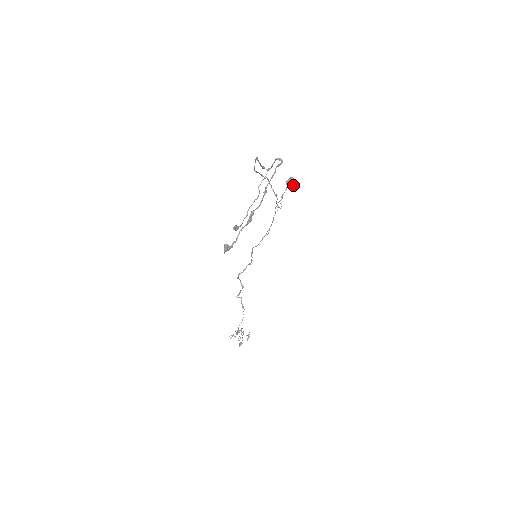
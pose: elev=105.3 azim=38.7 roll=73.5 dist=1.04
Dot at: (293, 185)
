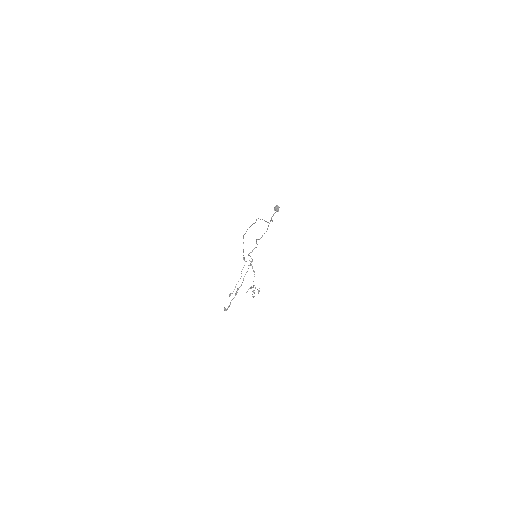
Dot at: occluded
